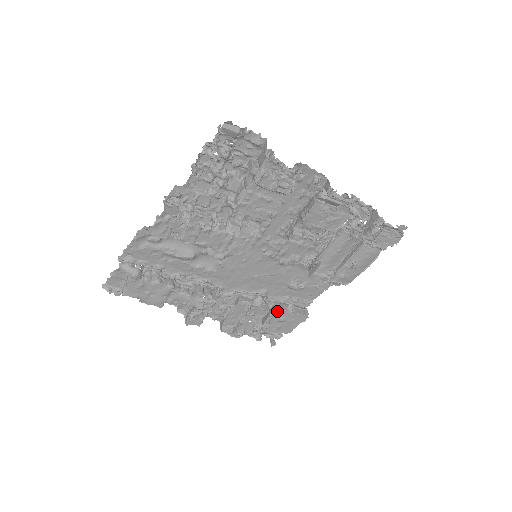
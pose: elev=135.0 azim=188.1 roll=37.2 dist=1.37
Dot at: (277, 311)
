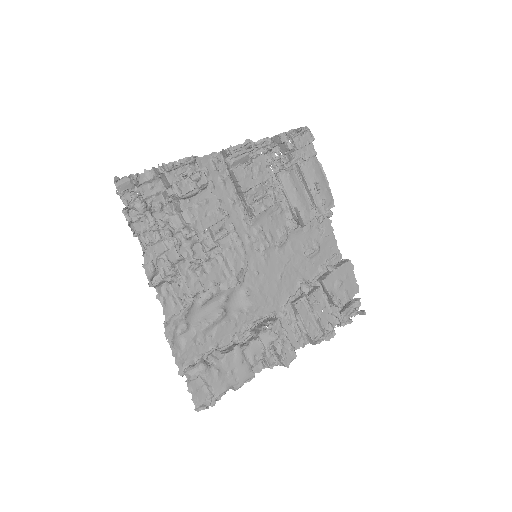
Dot at: (326, 281)
